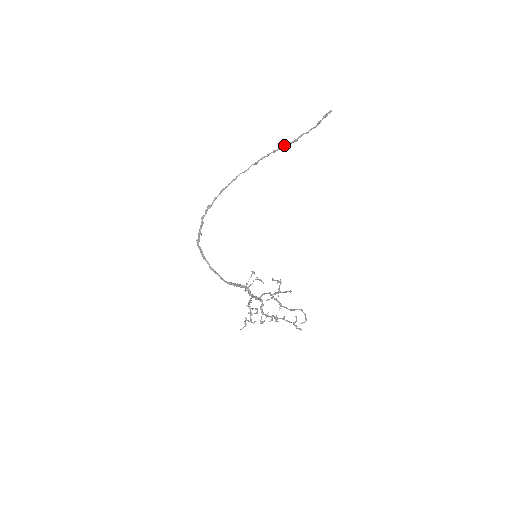
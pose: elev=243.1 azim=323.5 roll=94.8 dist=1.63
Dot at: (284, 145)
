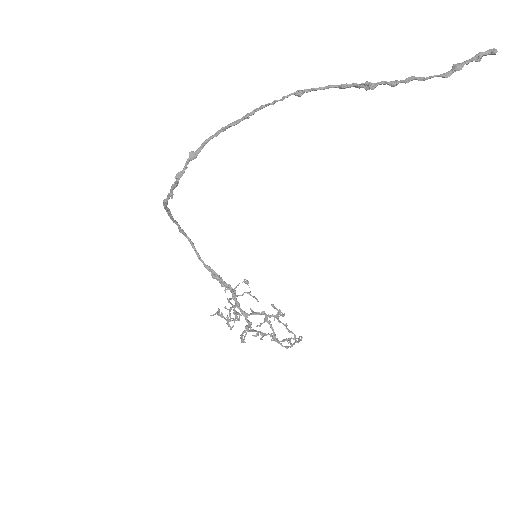
Dot at: (367, 84)
